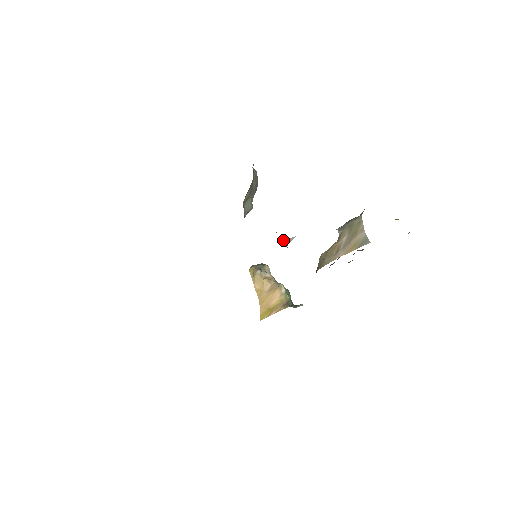
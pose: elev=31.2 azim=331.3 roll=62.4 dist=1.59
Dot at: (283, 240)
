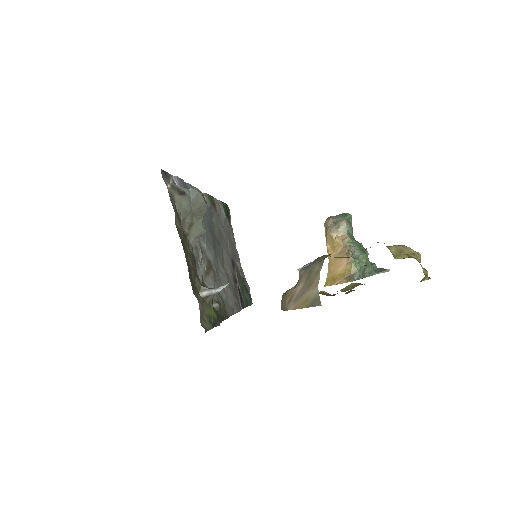
Dot at: (208, 290)
